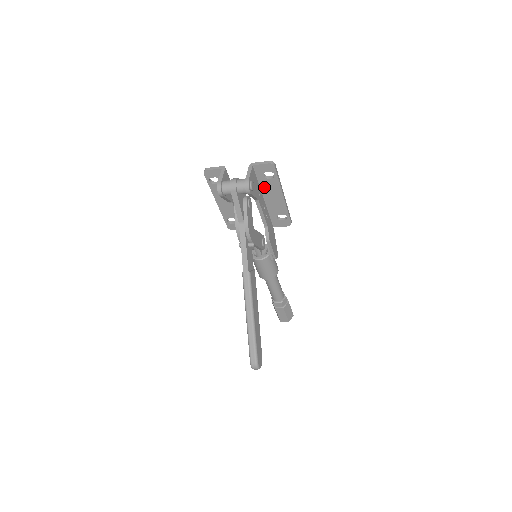
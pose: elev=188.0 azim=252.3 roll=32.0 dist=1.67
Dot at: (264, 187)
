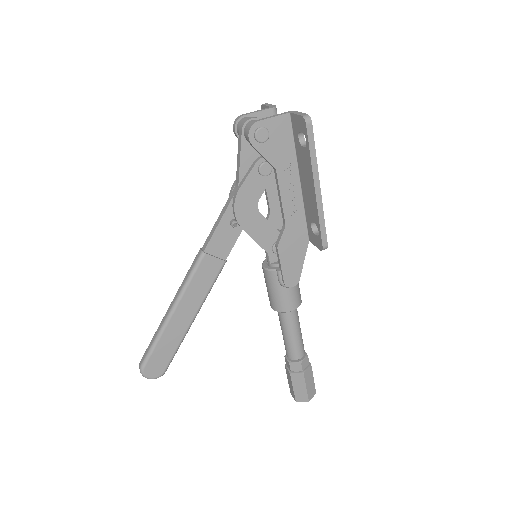
Dot at: (300, 160)
